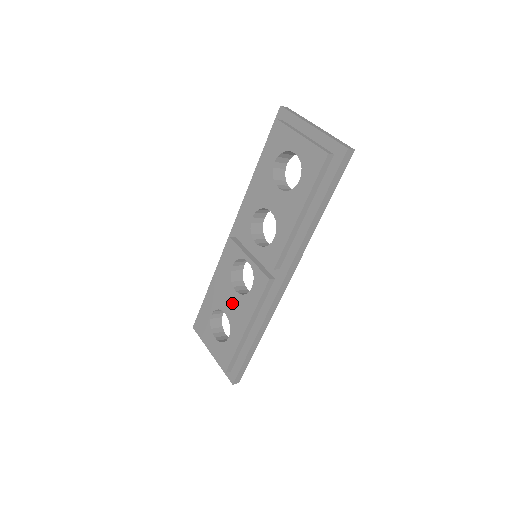
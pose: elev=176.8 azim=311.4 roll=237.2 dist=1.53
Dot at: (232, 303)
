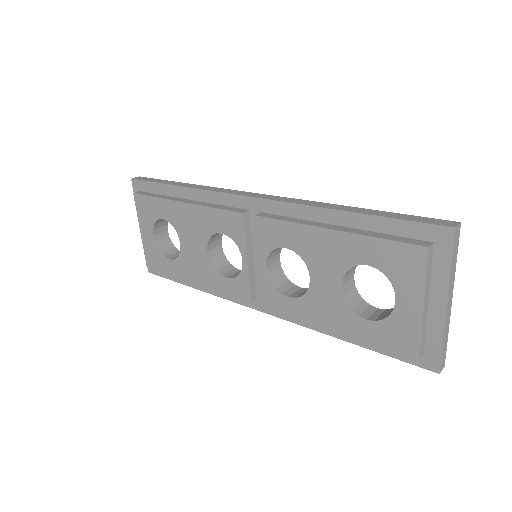
Dot at: (195, 251)
